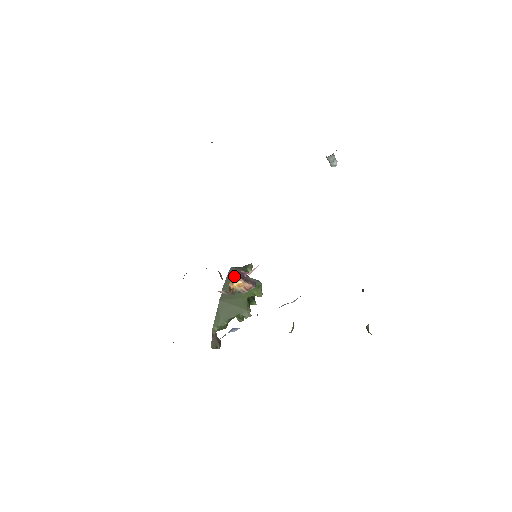
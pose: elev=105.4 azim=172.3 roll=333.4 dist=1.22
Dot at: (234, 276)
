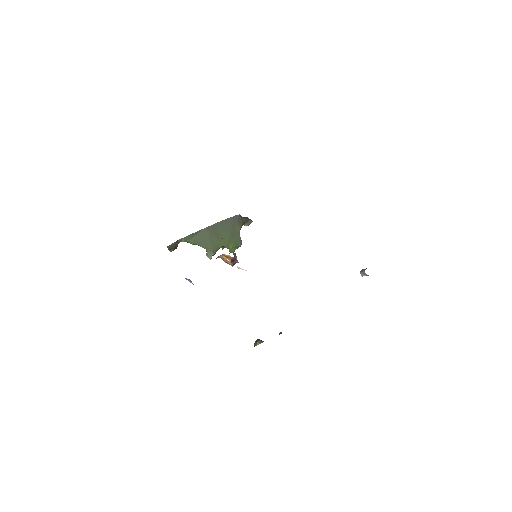
Dot at: (229, 255)
